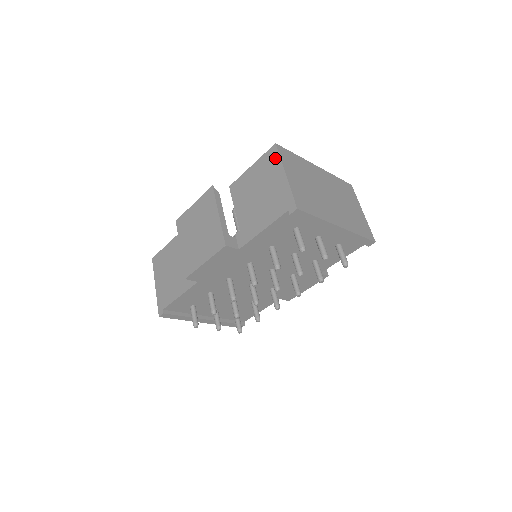
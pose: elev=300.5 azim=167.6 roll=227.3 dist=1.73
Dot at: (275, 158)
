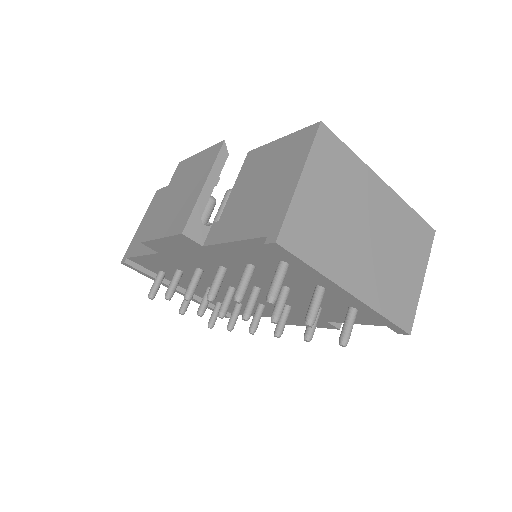
Dot at: (306, 144)
